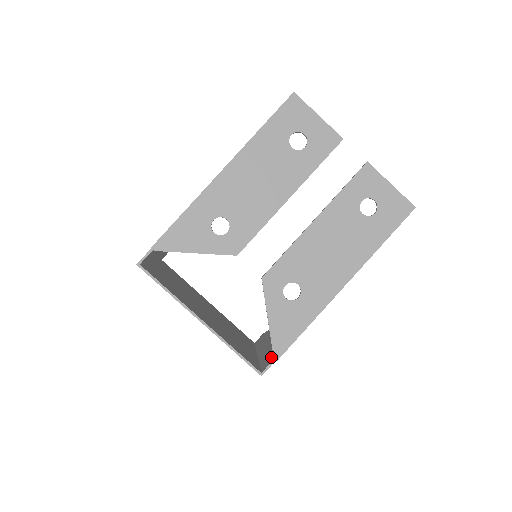
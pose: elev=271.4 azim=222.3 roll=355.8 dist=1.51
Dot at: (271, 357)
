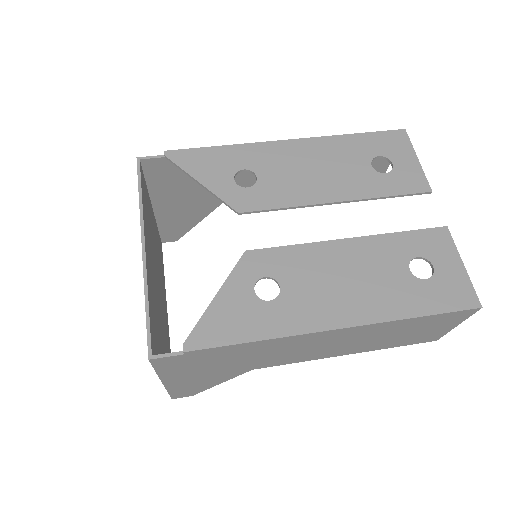
Dot at: occluded
